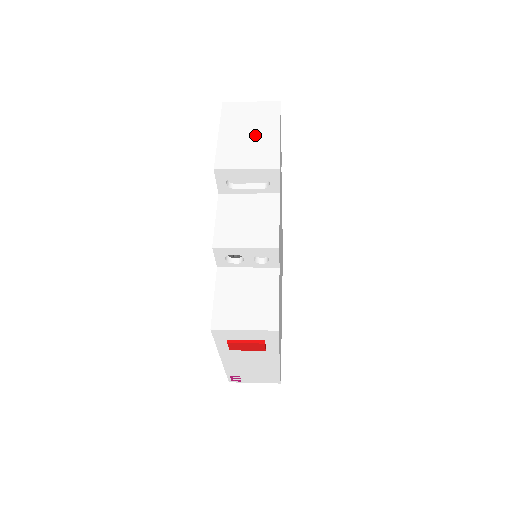
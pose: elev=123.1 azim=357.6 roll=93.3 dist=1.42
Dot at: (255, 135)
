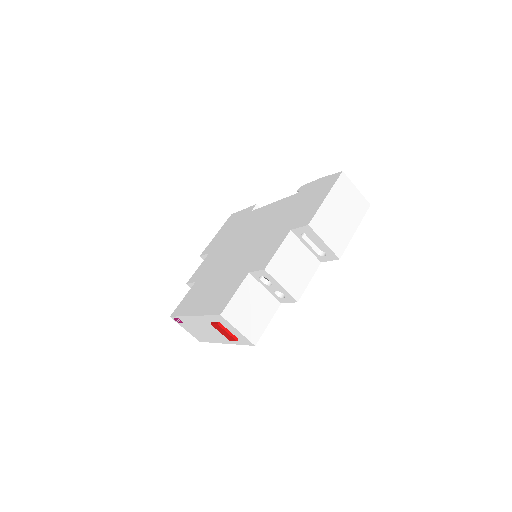
Dot at: (343, 219)
